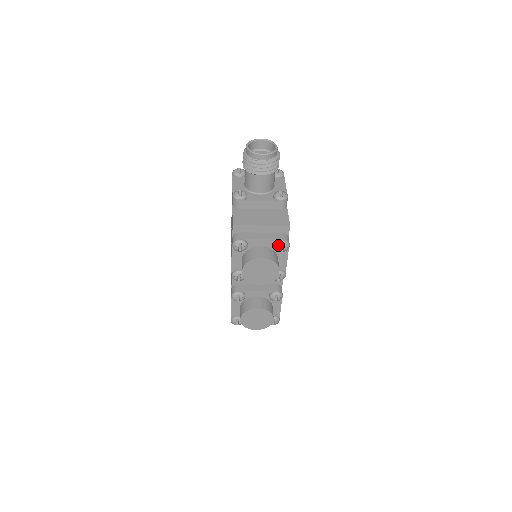
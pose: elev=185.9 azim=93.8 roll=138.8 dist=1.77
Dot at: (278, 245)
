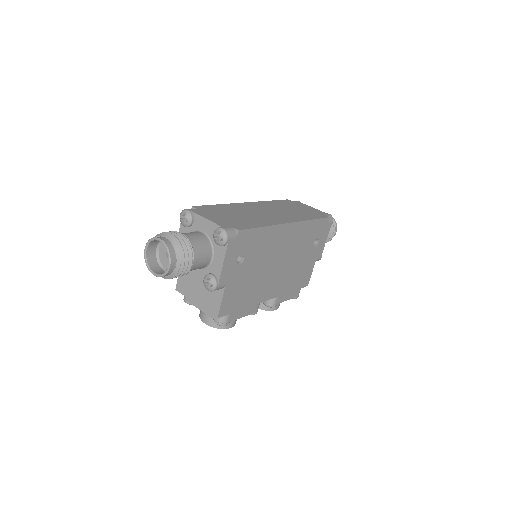
Dot at: occluded
